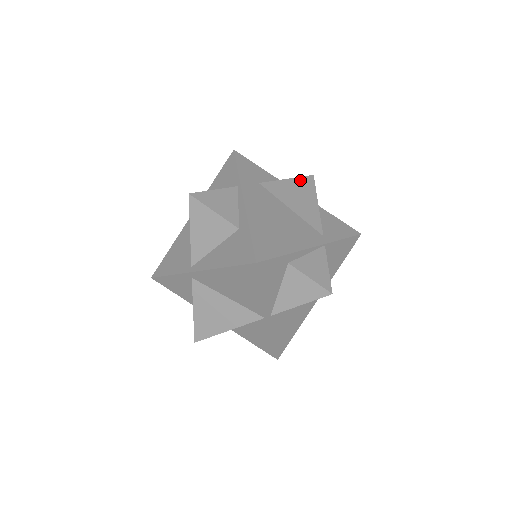
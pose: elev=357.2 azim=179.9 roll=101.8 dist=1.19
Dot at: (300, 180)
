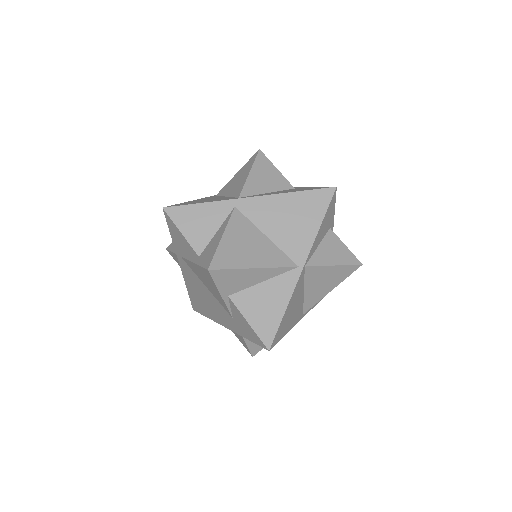
Dot at: occluded
